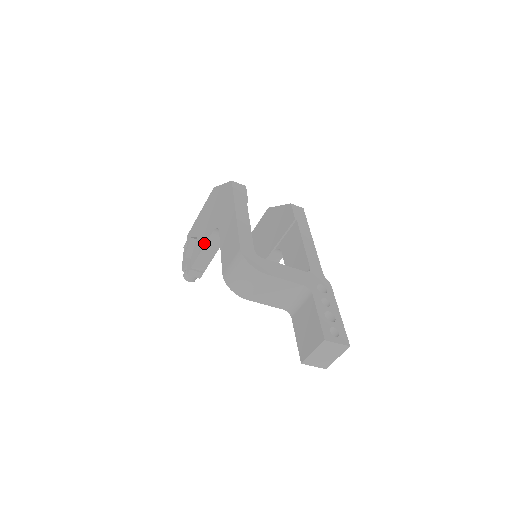
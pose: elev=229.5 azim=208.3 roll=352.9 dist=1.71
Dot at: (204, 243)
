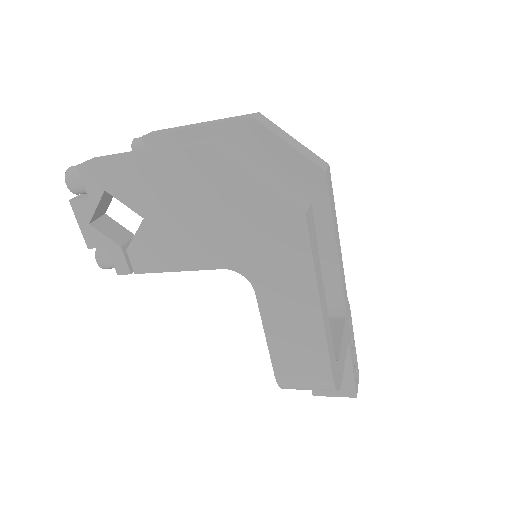
Dot at: (190, 267)
